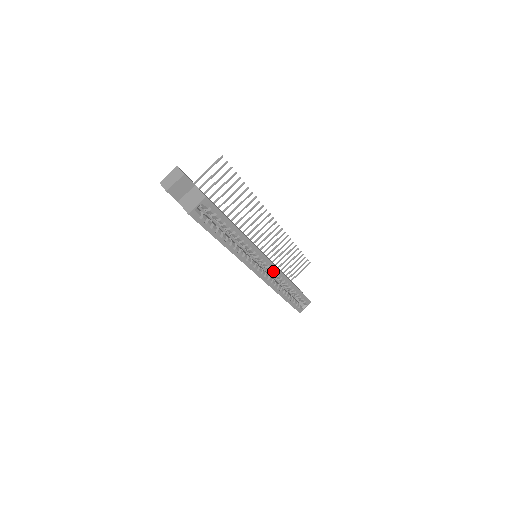
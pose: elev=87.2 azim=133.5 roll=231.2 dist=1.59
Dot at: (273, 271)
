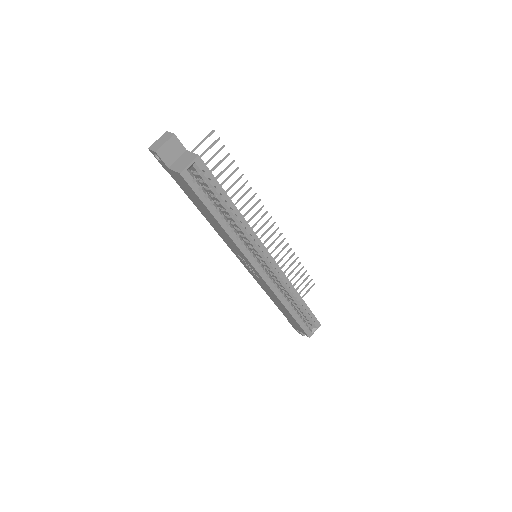
Dot at: (276, 272)
